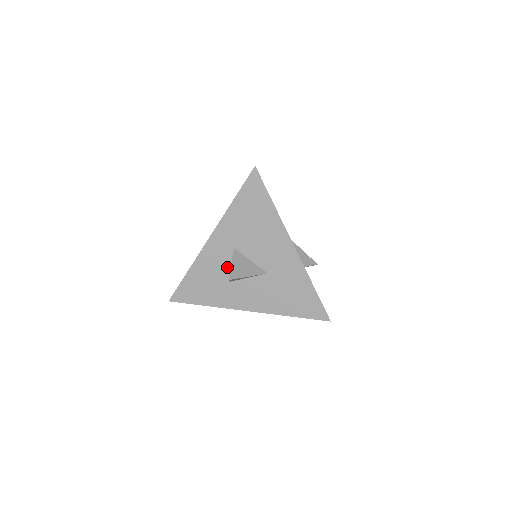
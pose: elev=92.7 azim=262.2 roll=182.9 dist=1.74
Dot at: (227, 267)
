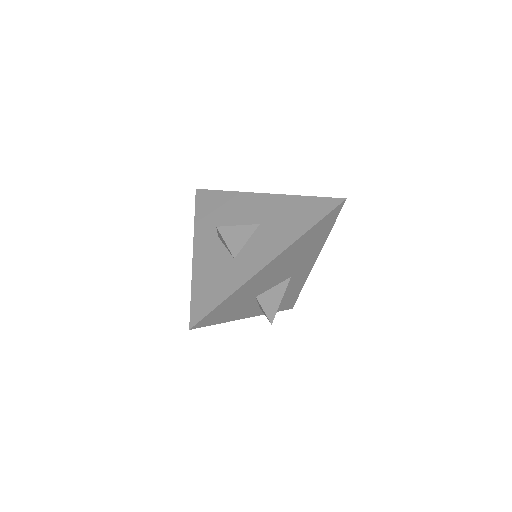
Dot at: (223, 253)
